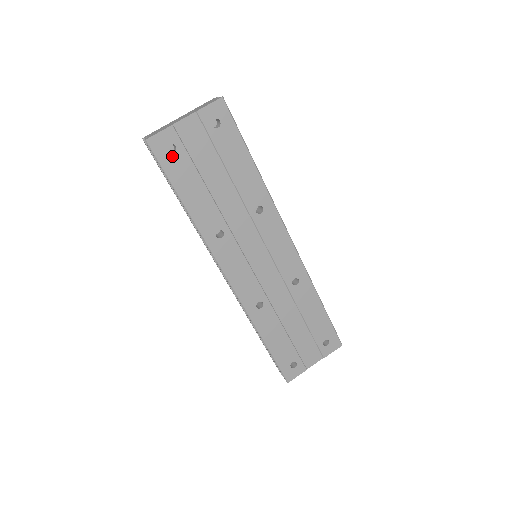
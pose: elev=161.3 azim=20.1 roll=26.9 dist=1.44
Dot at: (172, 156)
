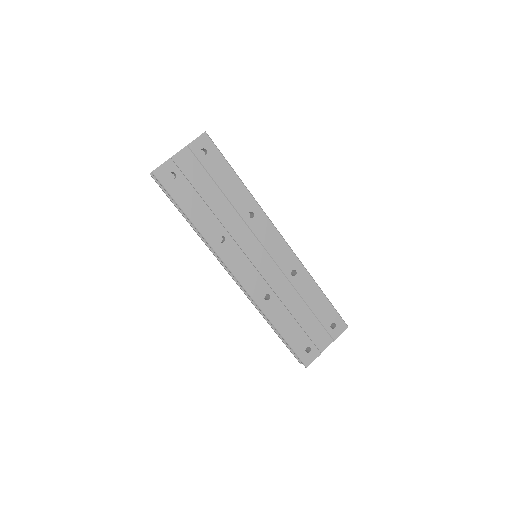
Dot at: (174, 181)
